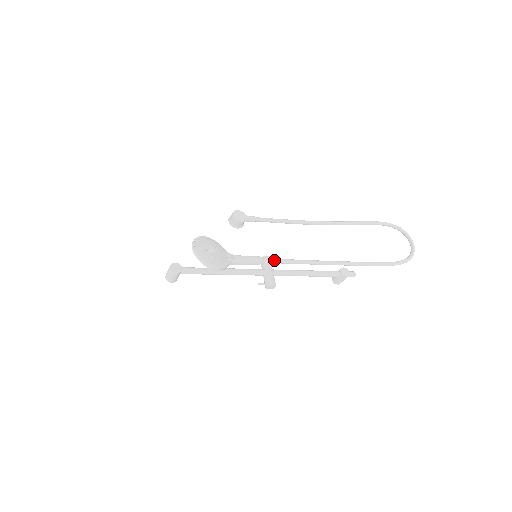
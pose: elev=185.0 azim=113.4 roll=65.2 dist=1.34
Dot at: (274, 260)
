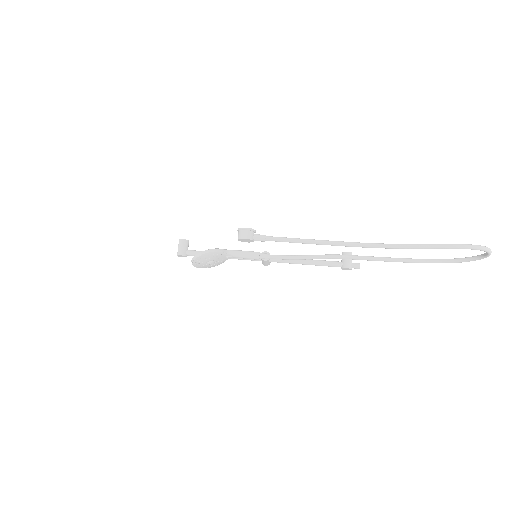
Dot at: occluded
